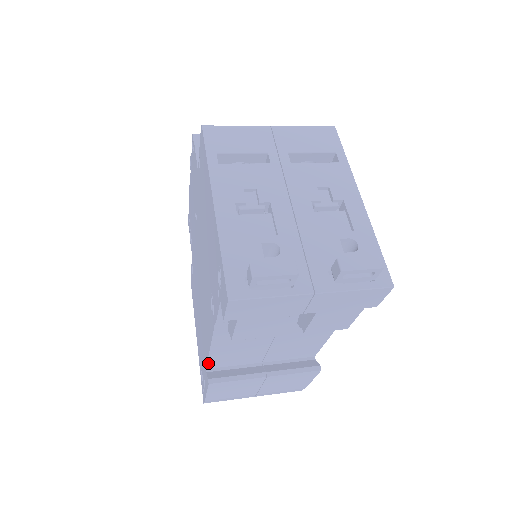
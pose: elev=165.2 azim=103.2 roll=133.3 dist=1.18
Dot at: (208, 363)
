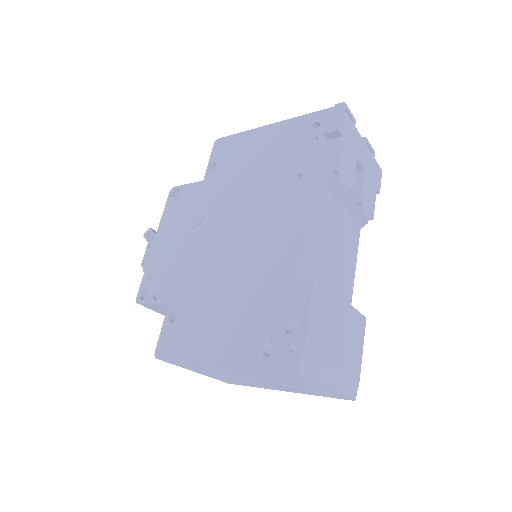
Dot at: (298, 268)
